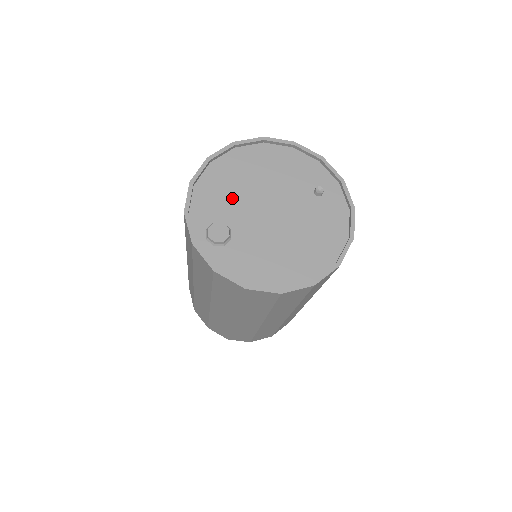
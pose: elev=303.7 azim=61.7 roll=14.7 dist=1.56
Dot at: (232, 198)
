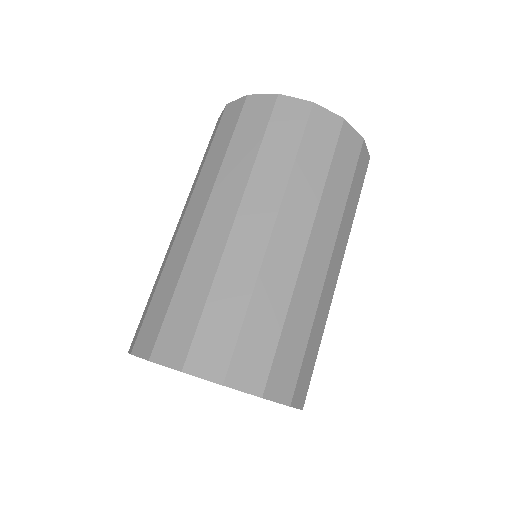
Dot at: occluded
